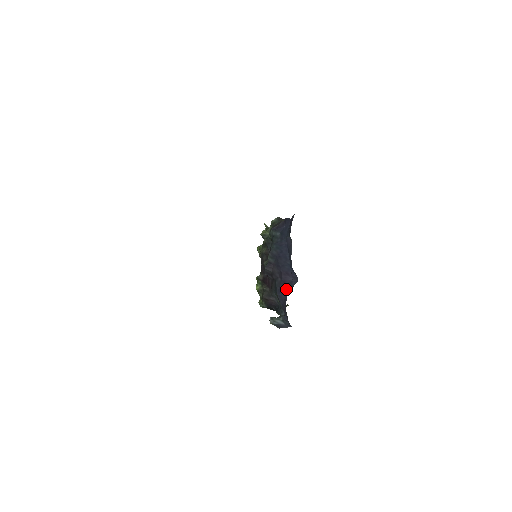
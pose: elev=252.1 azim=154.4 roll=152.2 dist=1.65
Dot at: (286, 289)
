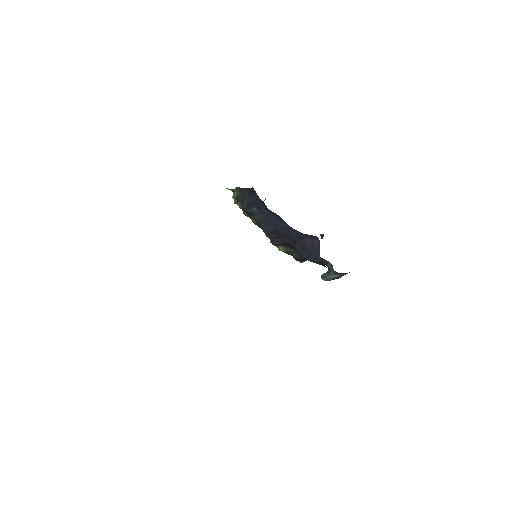
Dot at: (314, 254)
